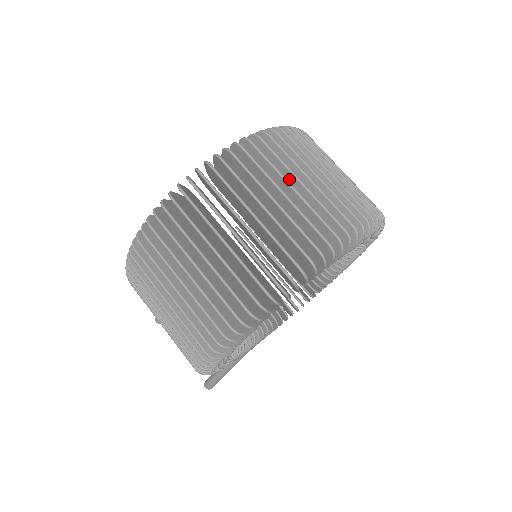
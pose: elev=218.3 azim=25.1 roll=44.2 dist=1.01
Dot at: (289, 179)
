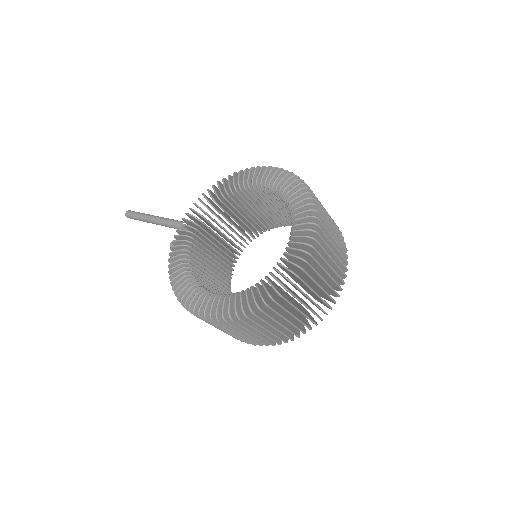
Dot at: (313, 283)
